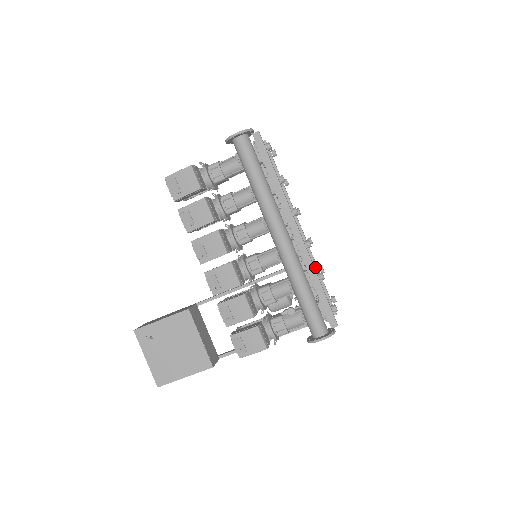
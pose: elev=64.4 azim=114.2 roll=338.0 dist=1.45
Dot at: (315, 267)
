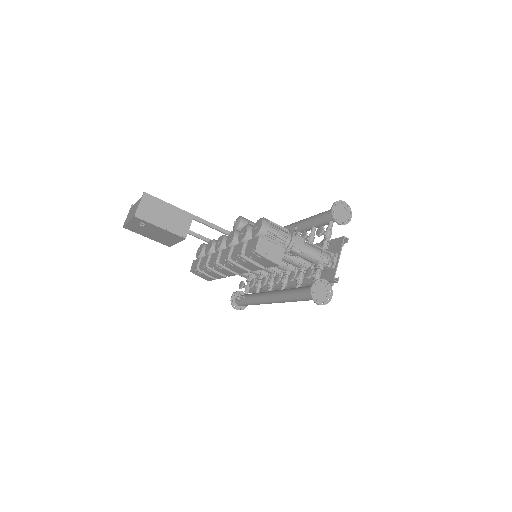
Dot at: occluded
